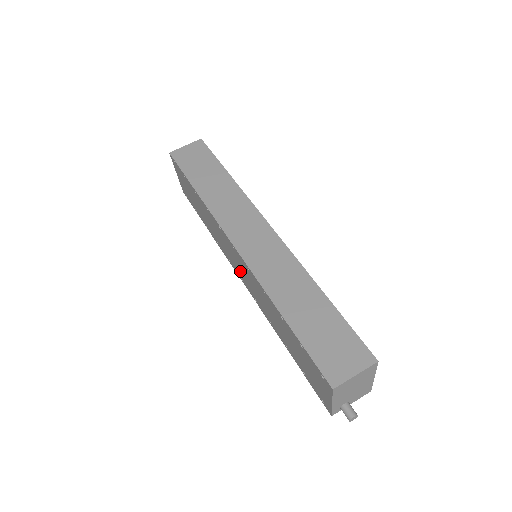
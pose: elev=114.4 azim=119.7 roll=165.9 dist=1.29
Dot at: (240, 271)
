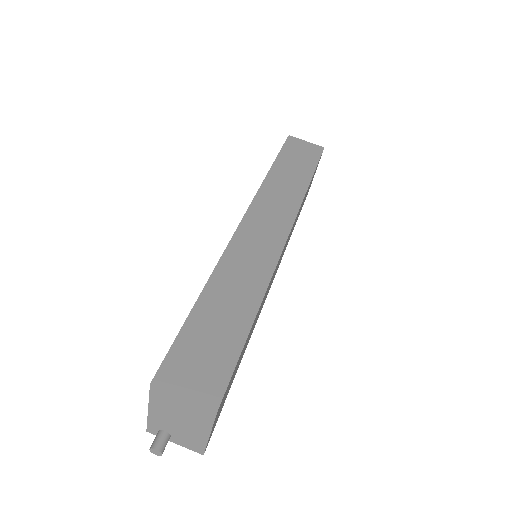
Dot at: occluded
